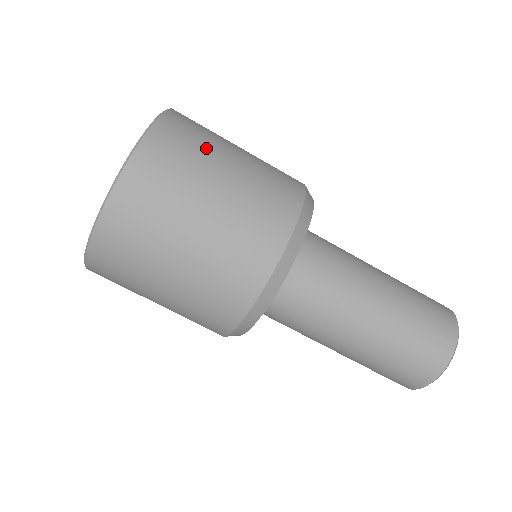
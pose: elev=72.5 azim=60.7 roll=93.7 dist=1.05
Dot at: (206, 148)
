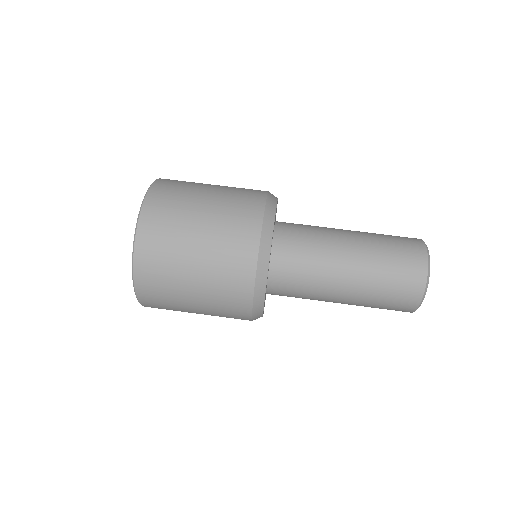
Dot at: occluded
